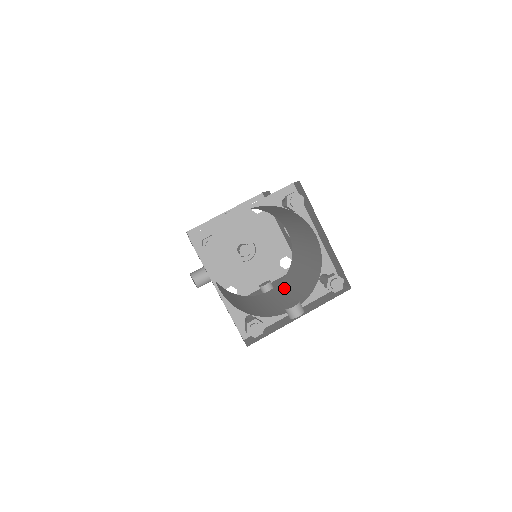
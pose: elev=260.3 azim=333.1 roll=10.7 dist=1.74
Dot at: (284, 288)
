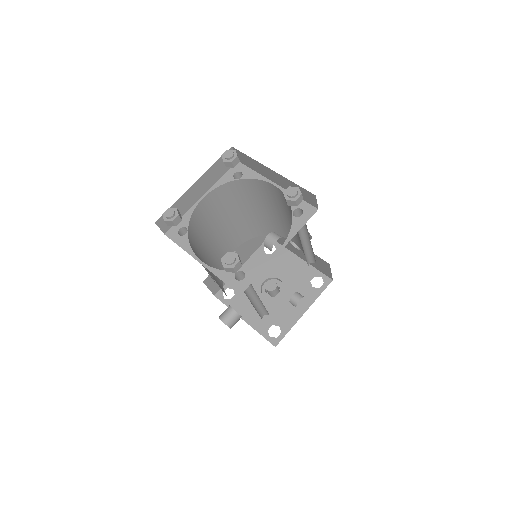
Dot at: occluded
